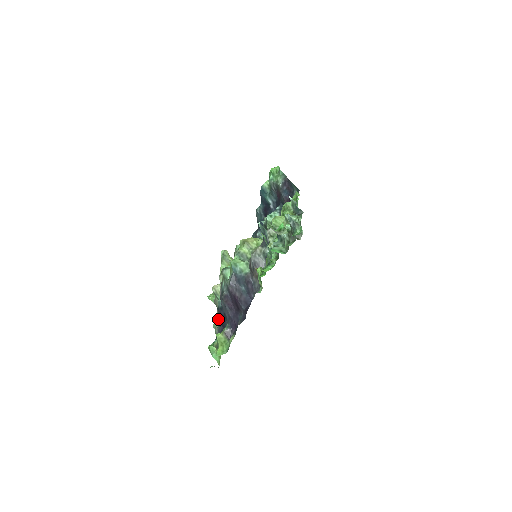
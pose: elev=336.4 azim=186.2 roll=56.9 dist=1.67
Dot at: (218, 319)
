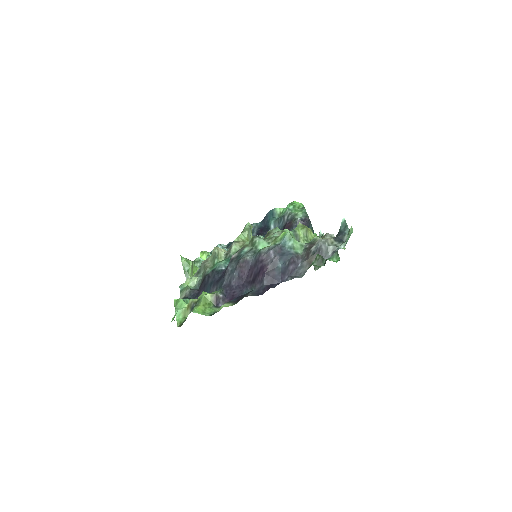
Dot at: (194, 282)
